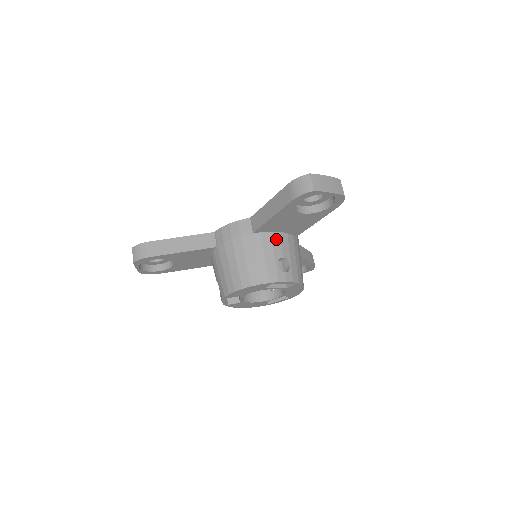
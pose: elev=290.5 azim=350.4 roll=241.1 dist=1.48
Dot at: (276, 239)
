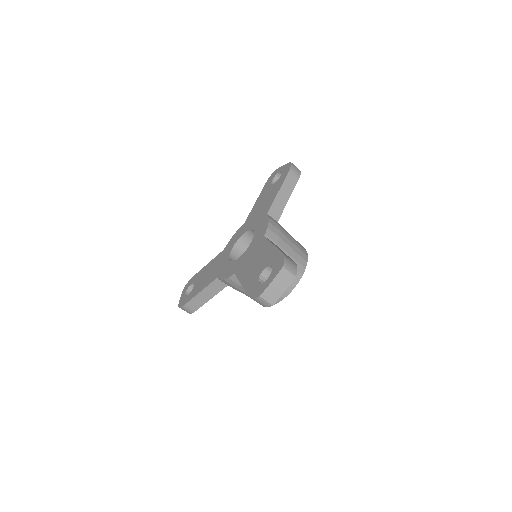
Dot at: occluded
